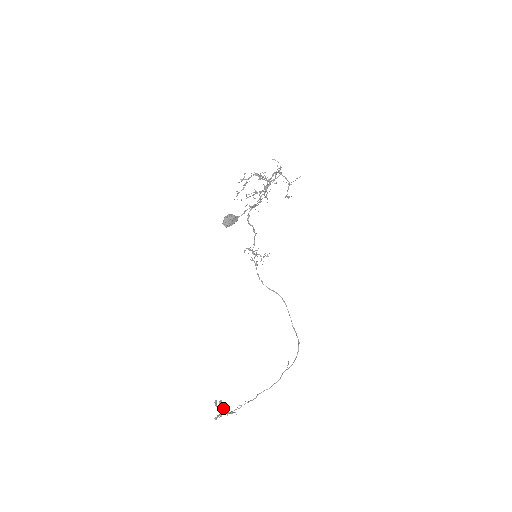
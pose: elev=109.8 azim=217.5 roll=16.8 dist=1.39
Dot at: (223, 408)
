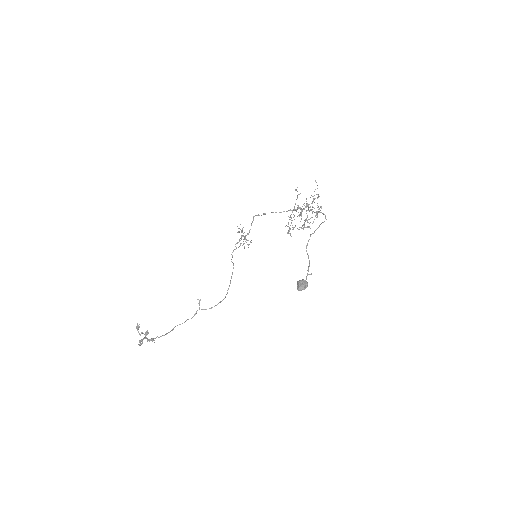
Dot at: (145, 335)
